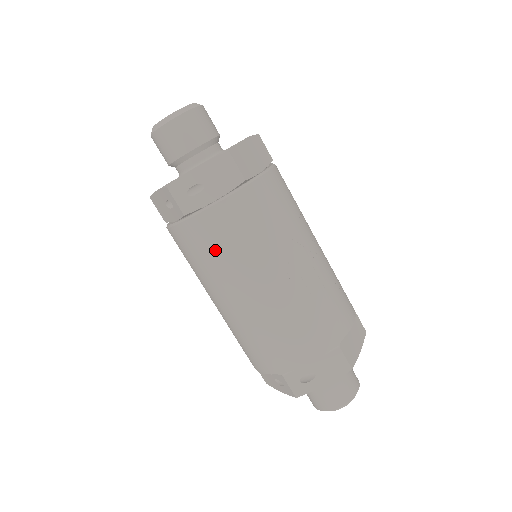
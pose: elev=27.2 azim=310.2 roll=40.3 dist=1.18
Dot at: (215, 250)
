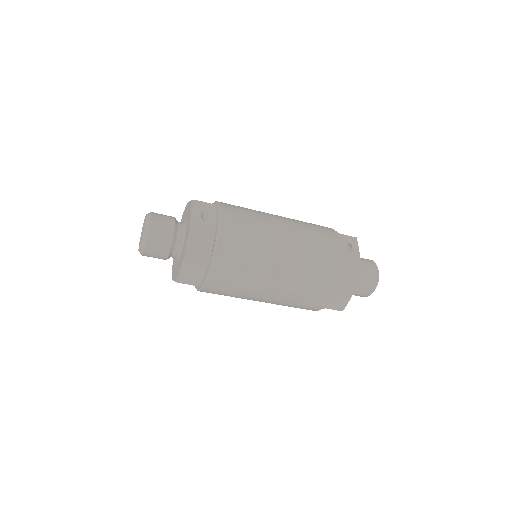
Dot at: occluded
